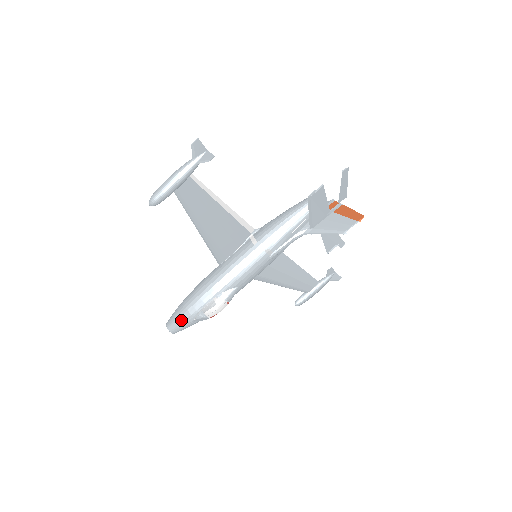
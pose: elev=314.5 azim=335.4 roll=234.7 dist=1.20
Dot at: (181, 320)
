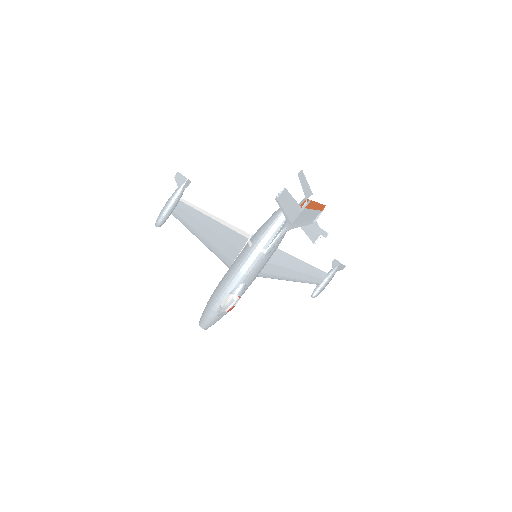
Dot at: (207, 317)
